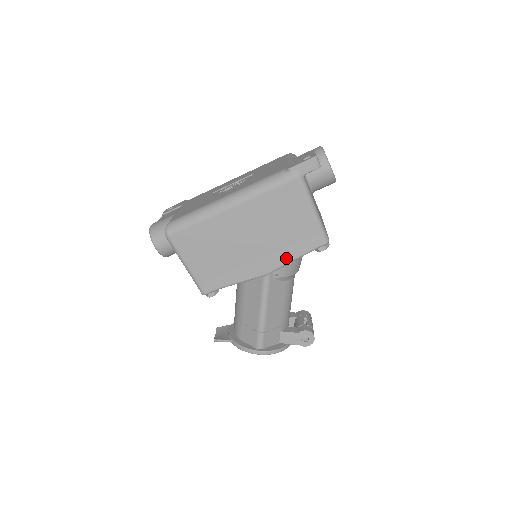
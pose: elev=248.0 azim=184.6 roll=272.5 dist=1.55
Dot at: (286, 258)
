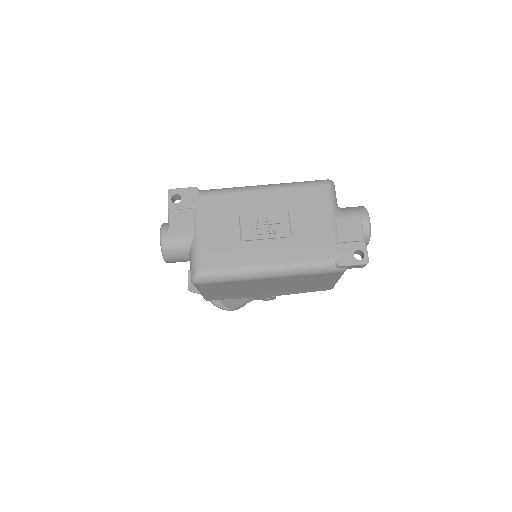
Dot at: (293, 293)
